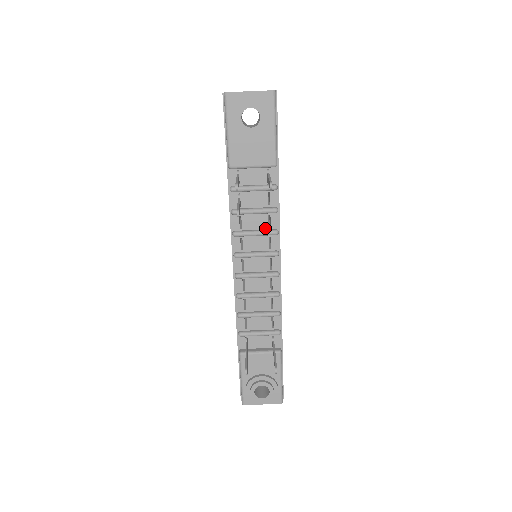
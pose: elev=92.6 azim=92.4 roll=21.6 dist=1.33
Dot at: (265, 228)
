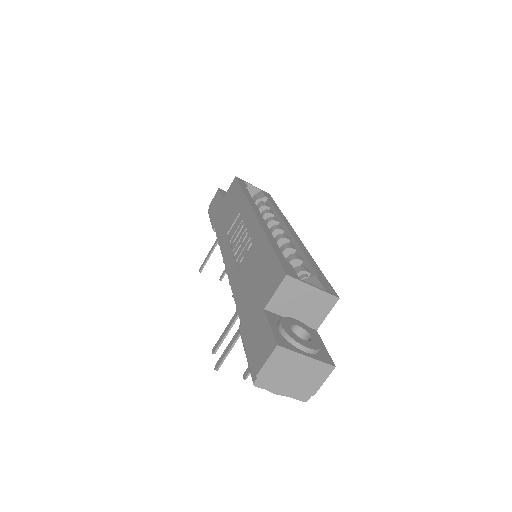
Dot at: occluded
